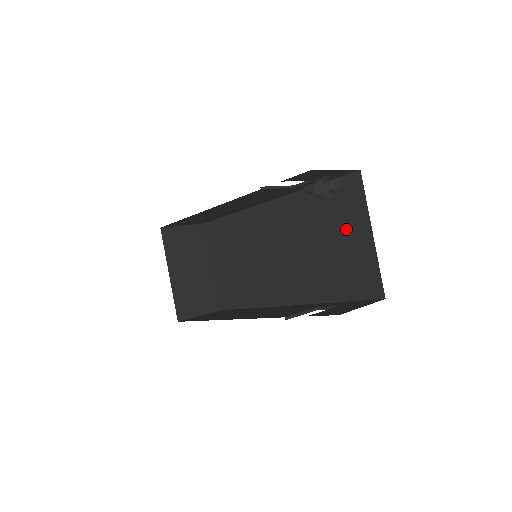
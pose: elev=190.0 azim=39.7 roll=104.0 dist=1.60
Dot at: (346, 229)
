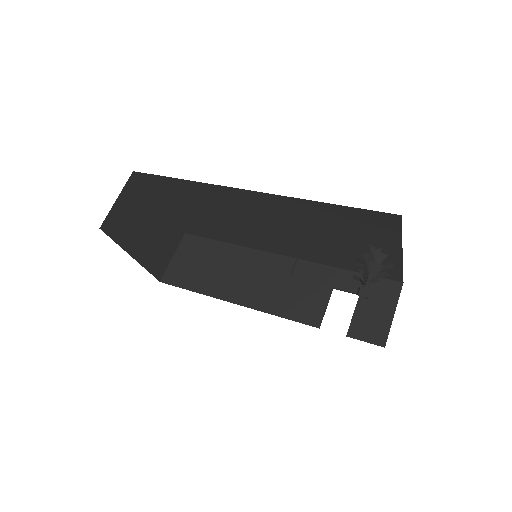
Dot at: (369, 242)
